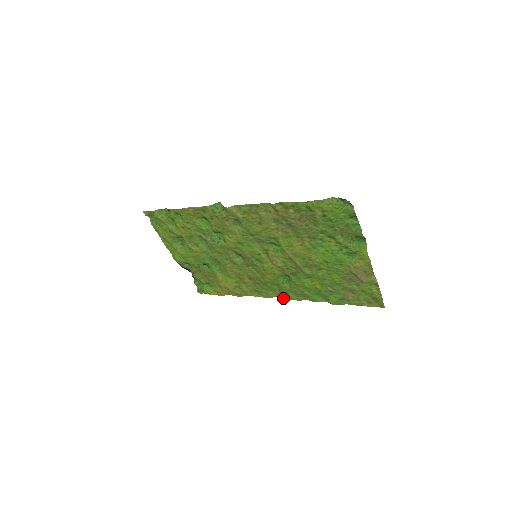
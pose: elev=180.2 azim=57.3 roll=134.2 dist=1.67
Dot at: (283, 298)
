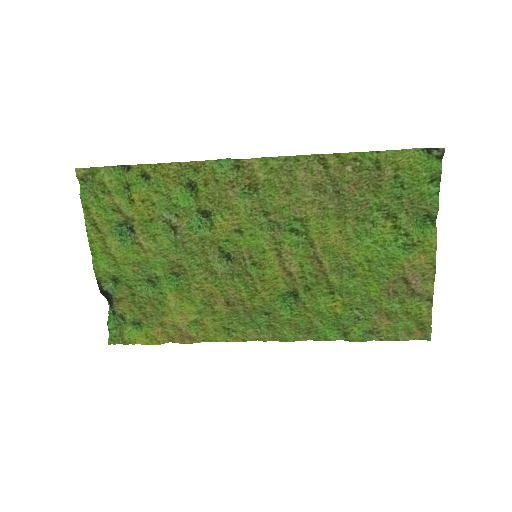
Dot at: (270, 340)
